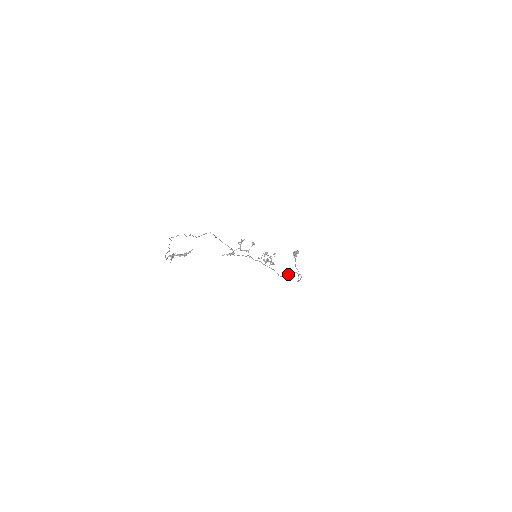
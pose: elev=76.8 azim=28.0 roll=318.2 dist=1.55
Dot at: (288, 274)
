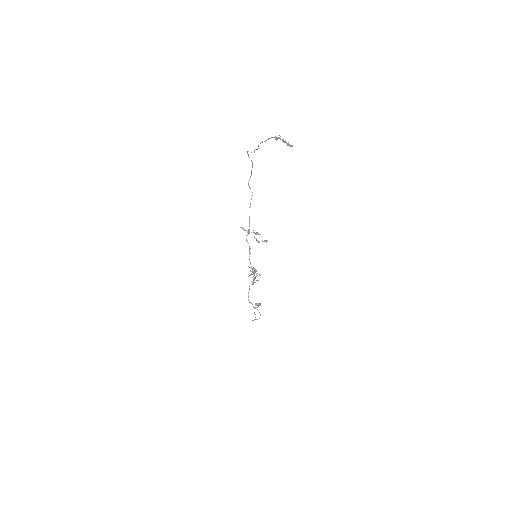
Dot at: occluded
